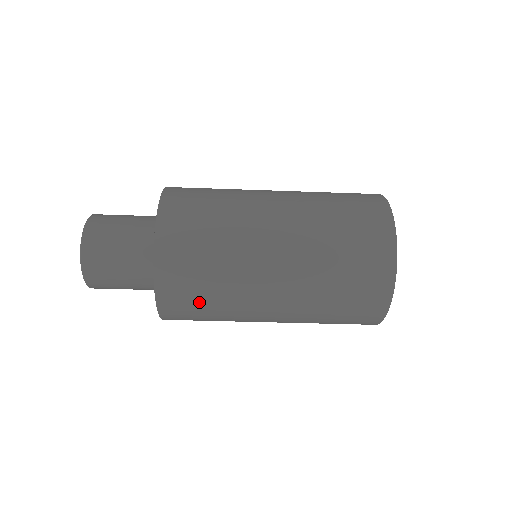
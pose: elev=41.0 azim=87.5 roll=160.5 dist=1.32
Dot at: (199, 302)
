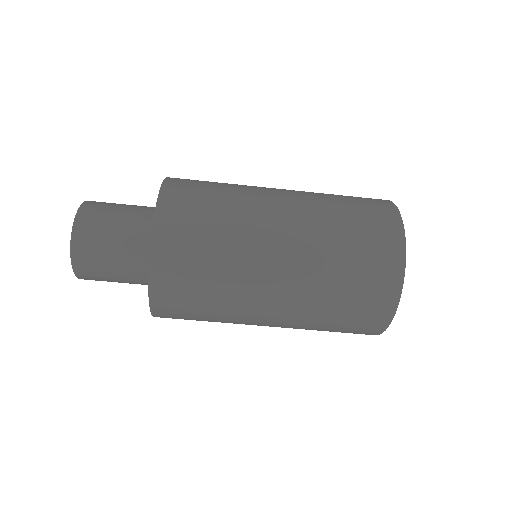
Dot at: (195, 309)
